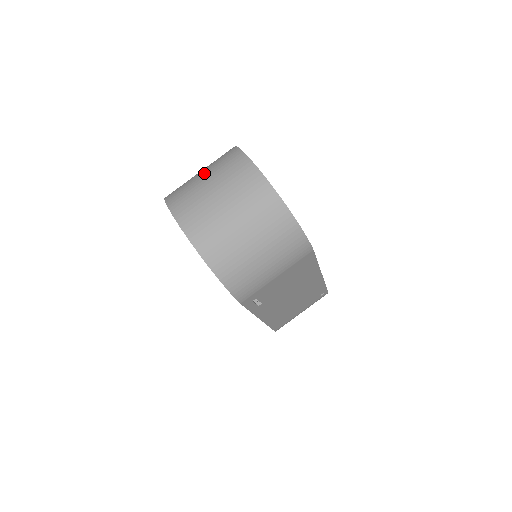
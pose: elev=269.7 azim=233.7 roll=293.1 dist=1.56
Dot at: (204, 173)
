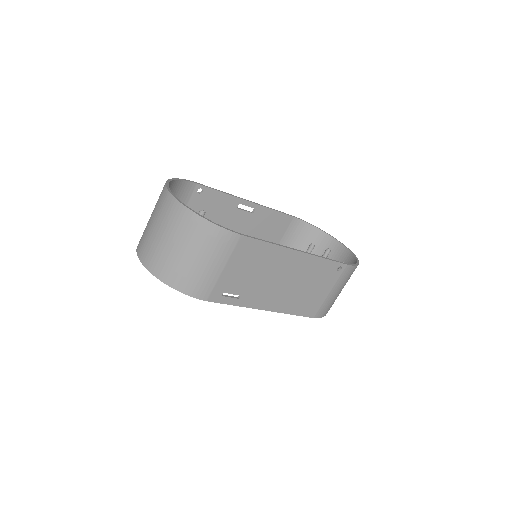
Dot at: occluded
